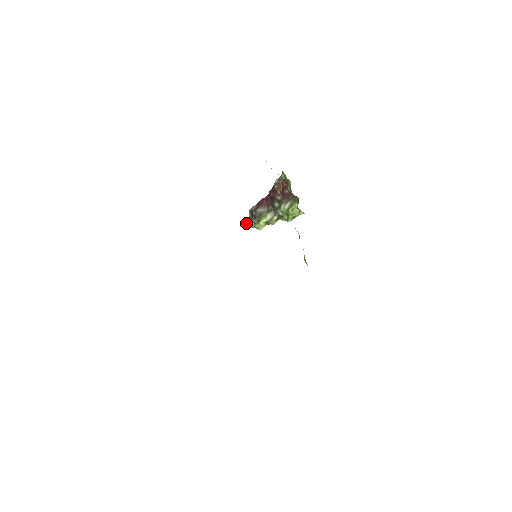
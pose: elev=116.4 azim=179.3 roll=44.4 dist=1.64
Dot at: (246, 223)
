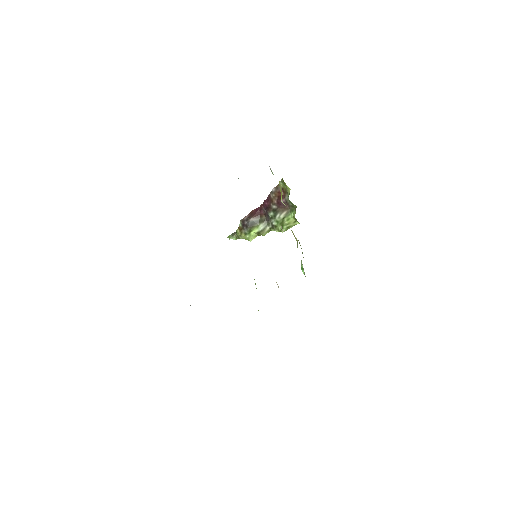
Dot at: (235, 234)
